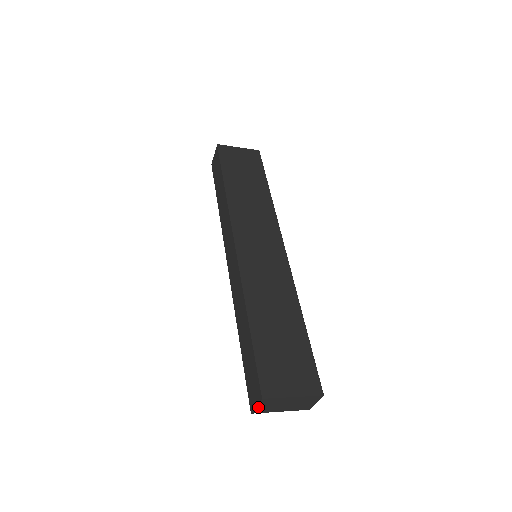
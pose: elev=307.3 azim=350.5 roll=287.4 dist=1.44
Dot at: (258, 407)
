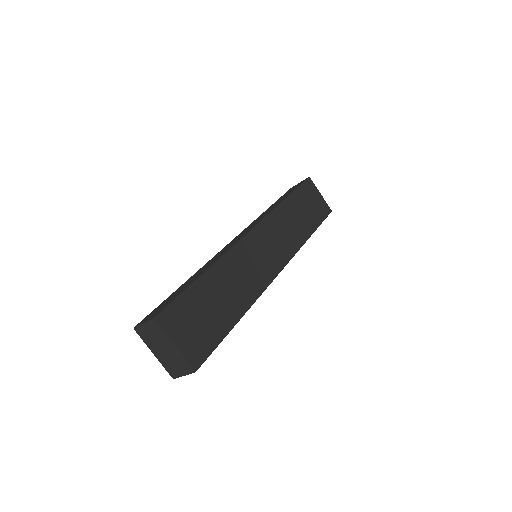
Dot at: (144, 326)
